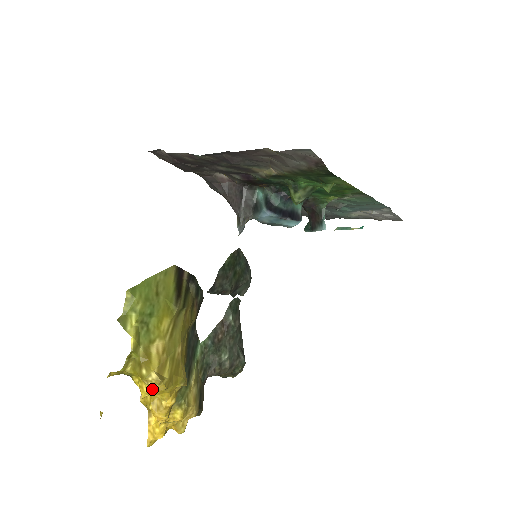
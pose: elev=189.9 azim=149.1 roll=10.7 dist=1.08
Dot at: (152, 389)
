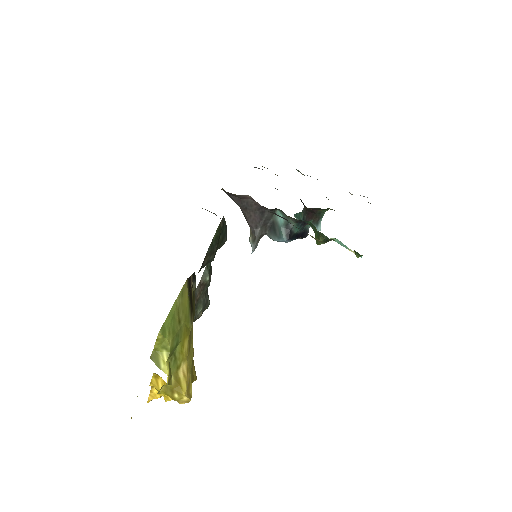
Dot at: occluded
